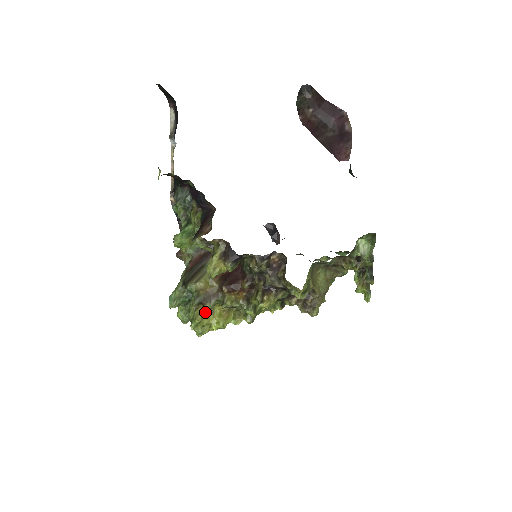
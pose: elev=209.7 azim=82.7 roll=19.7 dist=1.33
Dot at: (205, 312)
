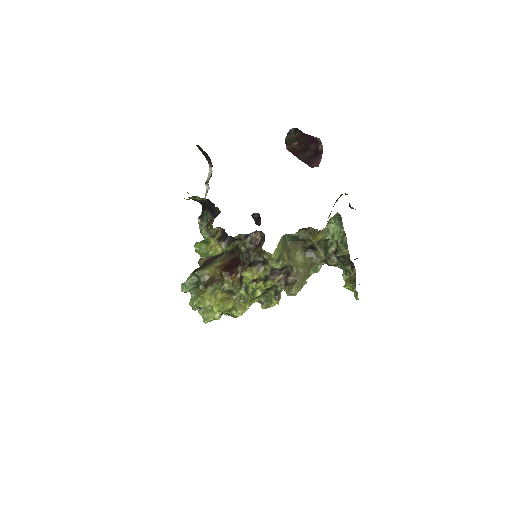
Dot at: (207, 293)
